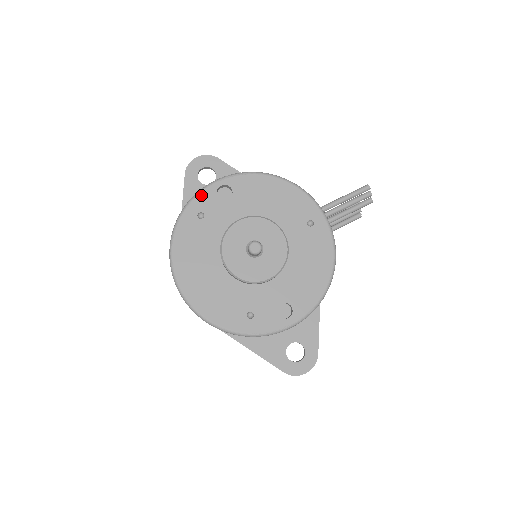
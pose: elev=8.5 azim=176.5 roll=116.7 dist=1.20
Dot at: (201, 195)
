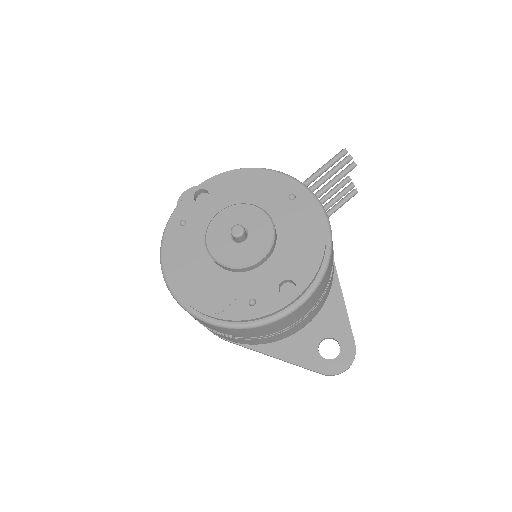
Dot at: (179, 205)
